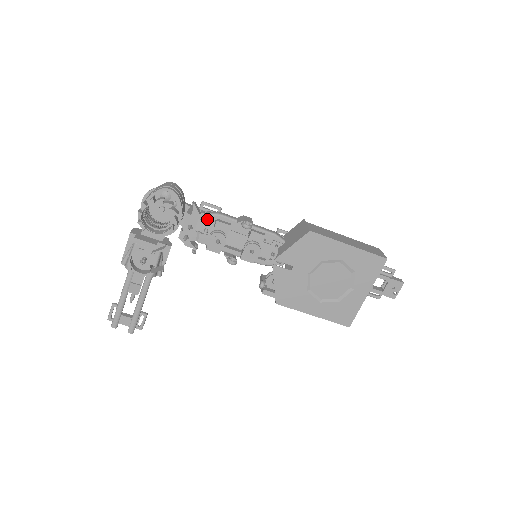
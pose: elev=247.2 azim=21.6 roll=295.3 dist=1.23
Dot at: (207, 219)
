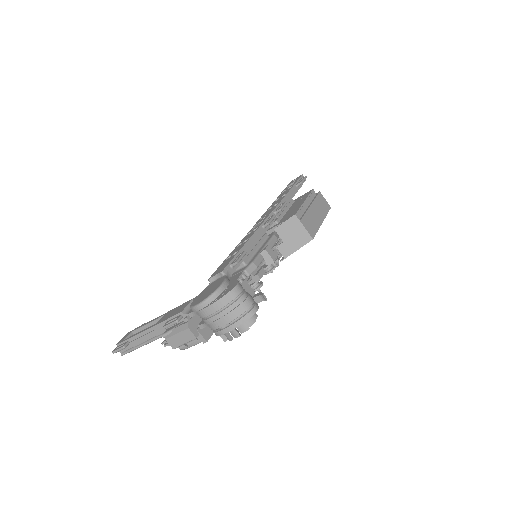
Dot at: (247, 277)
